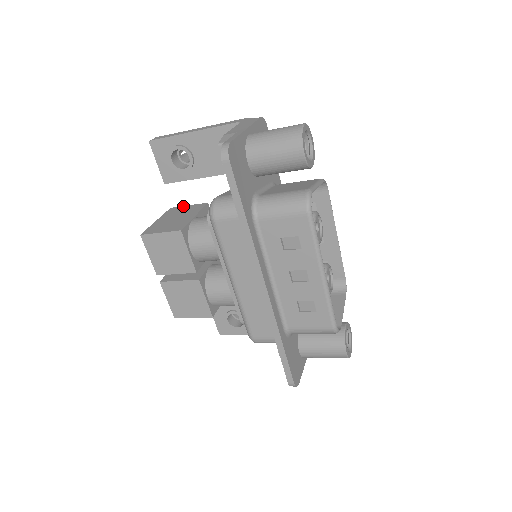
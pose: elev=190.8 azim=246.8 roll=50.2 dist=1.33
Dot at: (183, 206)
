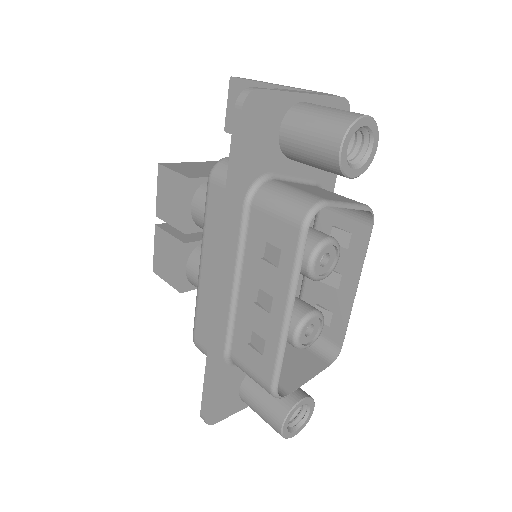
Dot at: occluded
